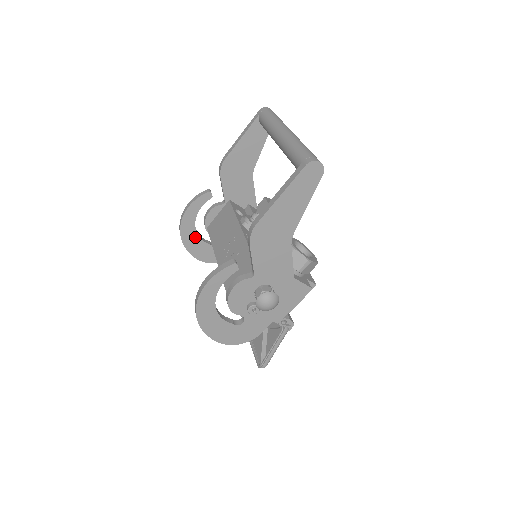
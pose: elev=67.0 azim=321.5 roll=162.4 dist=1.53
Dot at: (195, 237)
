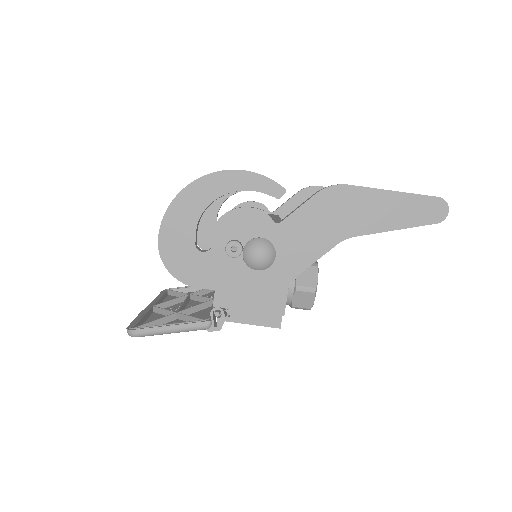
Dot at: (218, 202)
